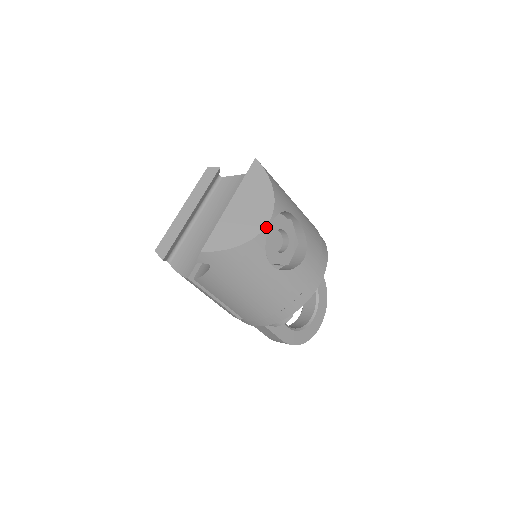
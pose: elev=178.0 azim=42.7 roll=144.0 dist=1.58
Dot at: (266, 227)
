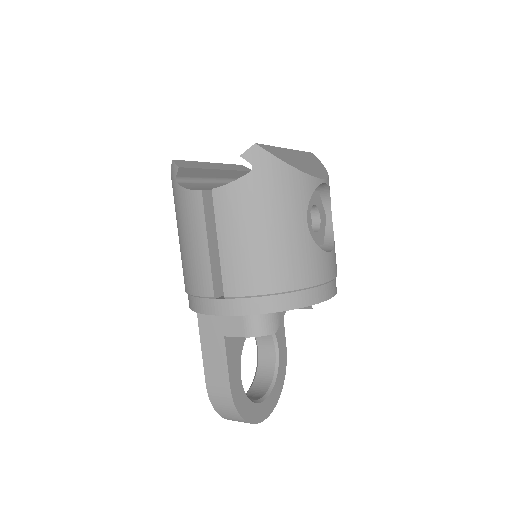
Dot at: (320, 179)
